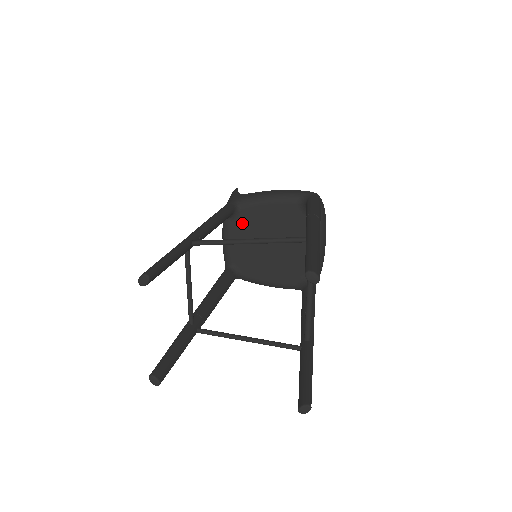
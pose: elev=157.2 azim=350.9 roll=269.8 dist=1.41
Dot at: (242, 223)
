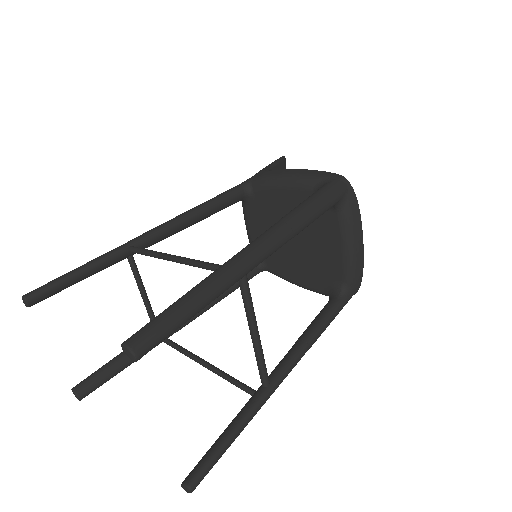
Dot at: (258, 209)
